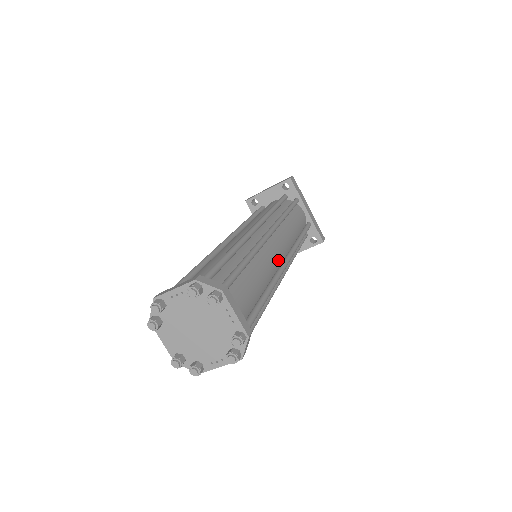
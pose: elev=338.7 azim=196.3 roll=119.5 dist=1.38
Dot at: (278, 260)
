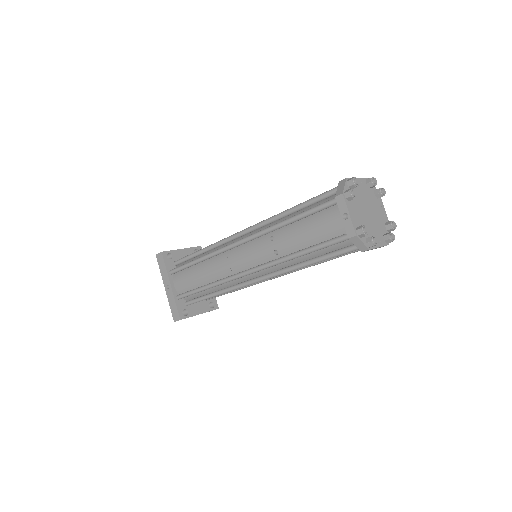
Dot at: occluded
